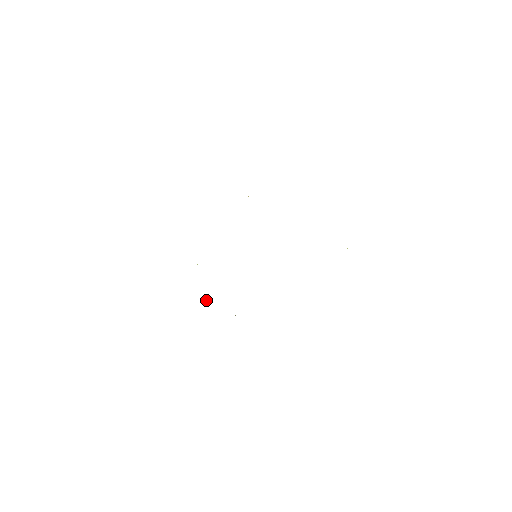
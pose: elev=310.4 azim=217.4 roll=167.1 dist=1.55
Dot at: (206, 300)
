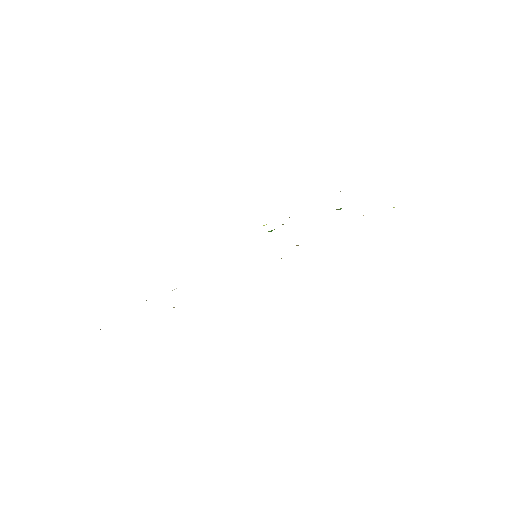
Dot at: occluded
